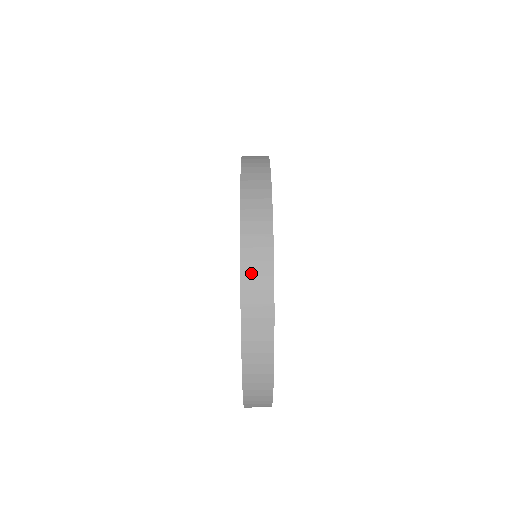
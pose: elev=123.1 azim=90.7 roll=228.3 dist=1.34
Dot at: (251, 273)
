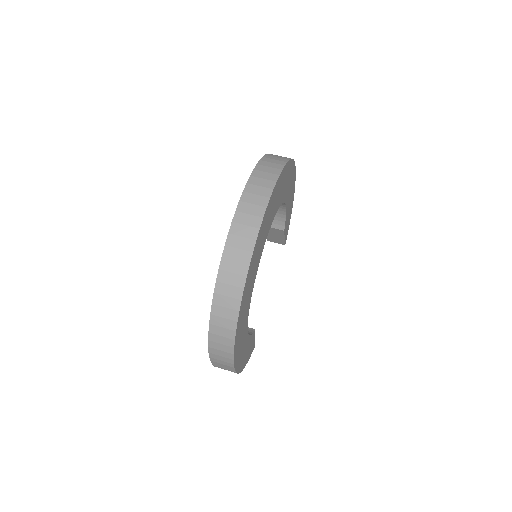
Dot at: (216, 348)
